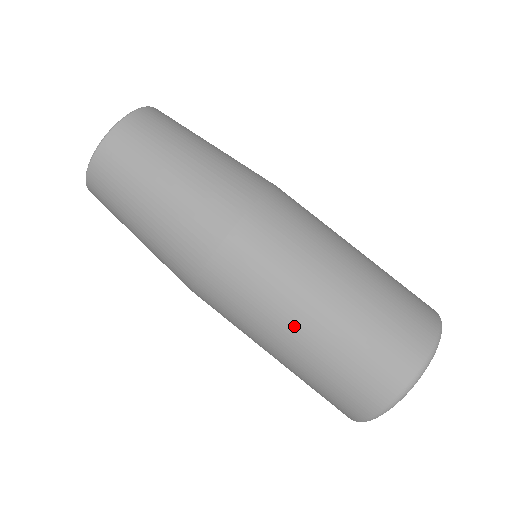
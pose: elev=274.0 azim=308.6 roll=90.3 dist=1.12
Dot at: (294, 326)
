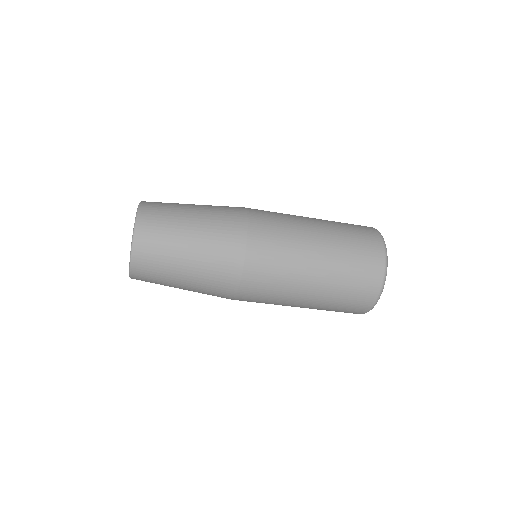
Dot at: (304, 297)
